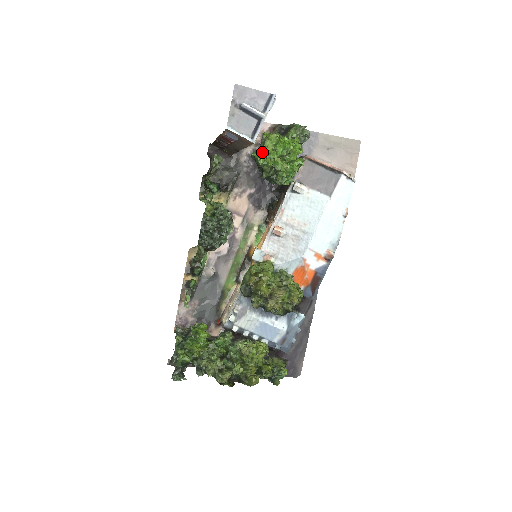
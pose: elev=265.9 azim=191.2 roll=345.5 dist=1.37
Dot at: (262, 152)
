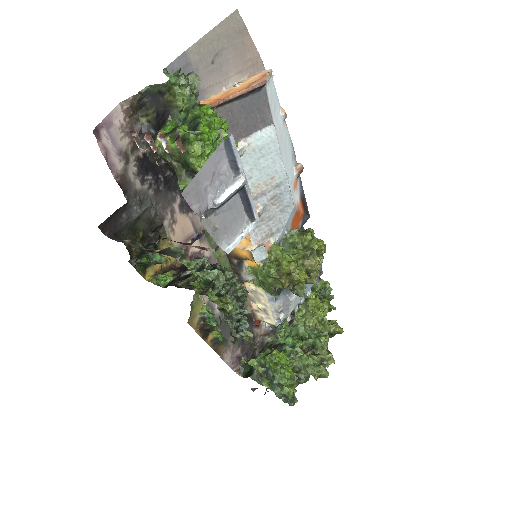
Dot at: (191, 175)
